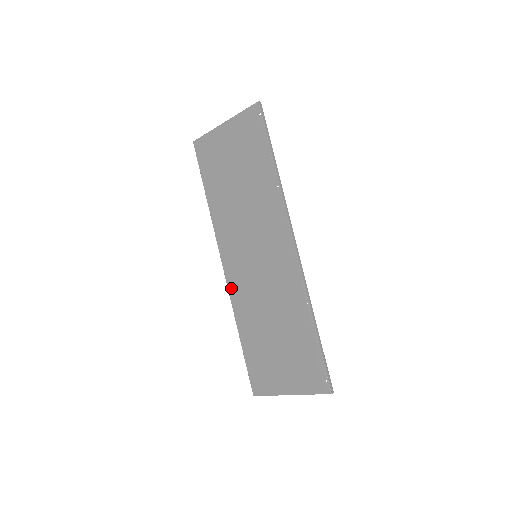
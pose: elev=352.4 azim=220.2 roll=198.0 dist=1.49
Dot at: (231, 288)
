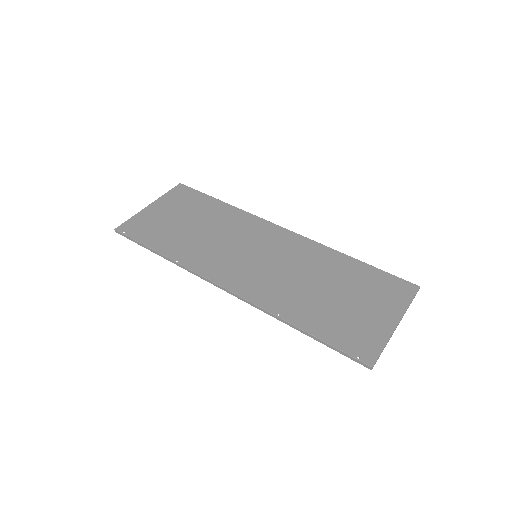
Dot at: (250, 296)
